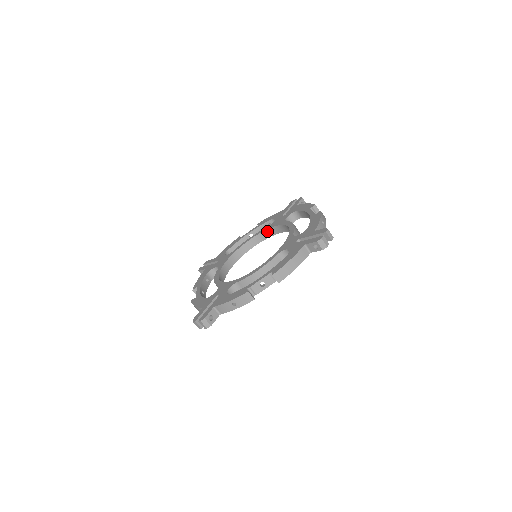
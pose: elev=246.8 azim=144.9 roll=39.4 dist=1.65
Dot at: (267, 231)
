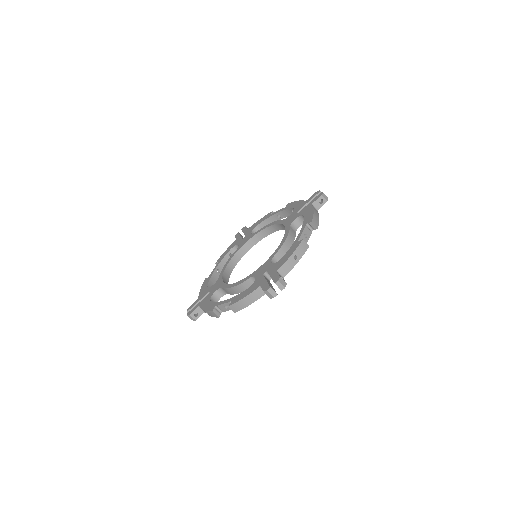
Dot at: (239, 251)
